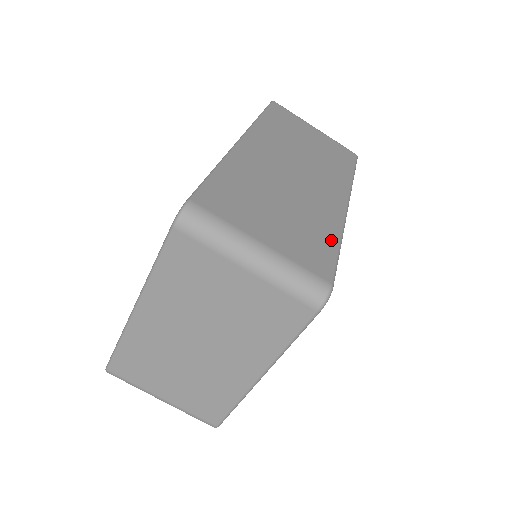
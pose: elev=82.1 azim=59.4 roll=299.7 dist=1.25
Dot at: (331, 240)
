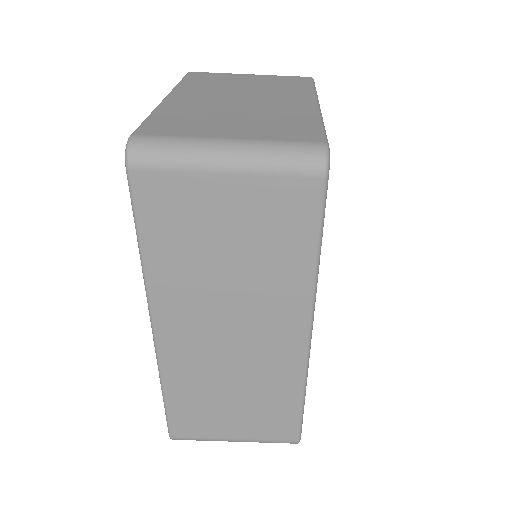
Dot at: occluded
